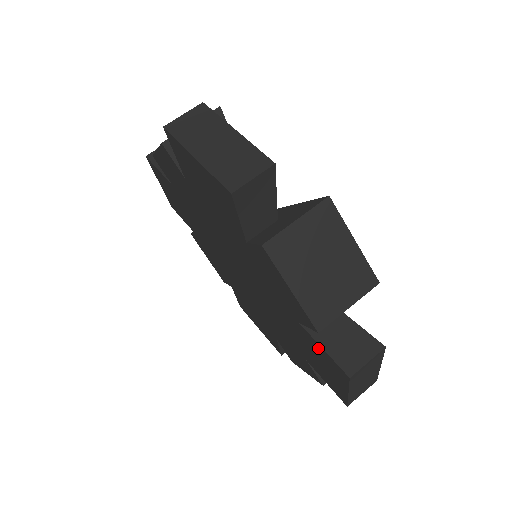
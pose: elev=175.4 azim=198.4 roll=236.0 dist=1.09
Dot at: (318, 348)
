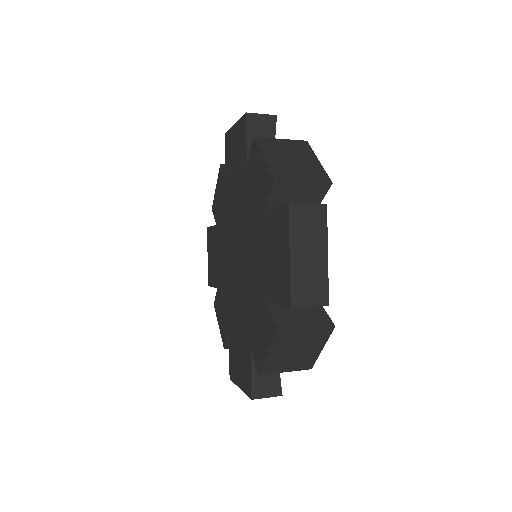
Dot at: (274, 219)
